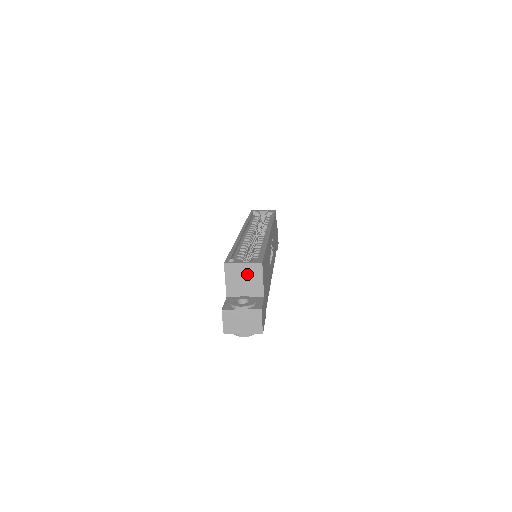
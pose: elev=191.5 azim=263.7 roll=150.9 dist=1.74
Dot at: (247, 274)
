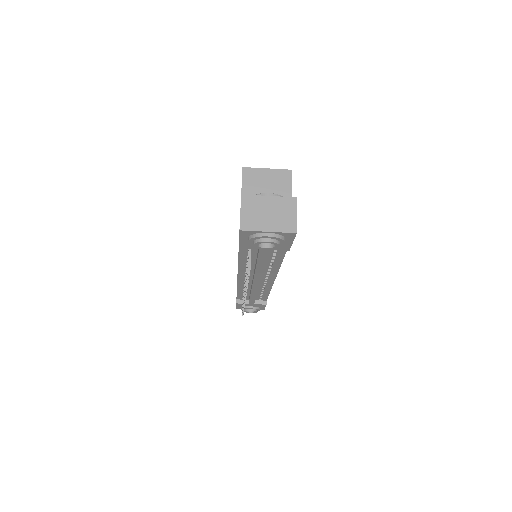
Dot at: (271, 182)
